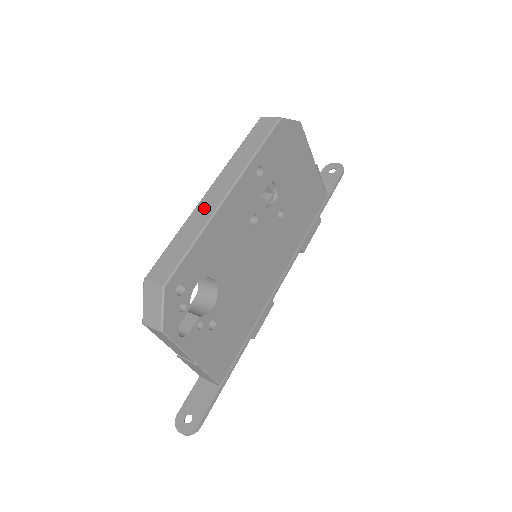
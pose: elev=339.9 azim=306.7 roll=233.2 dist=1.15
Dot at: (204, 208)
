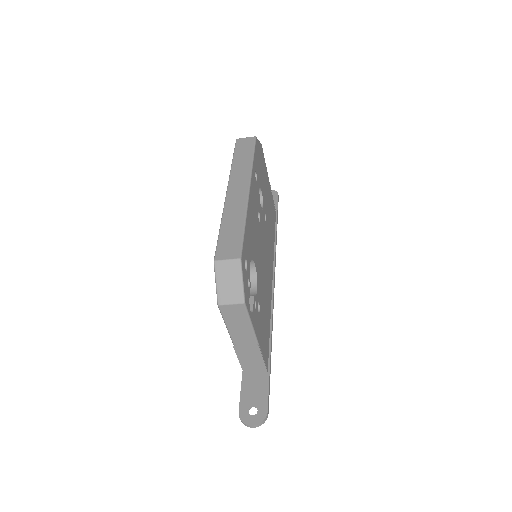
Dot at: (234, 201)
